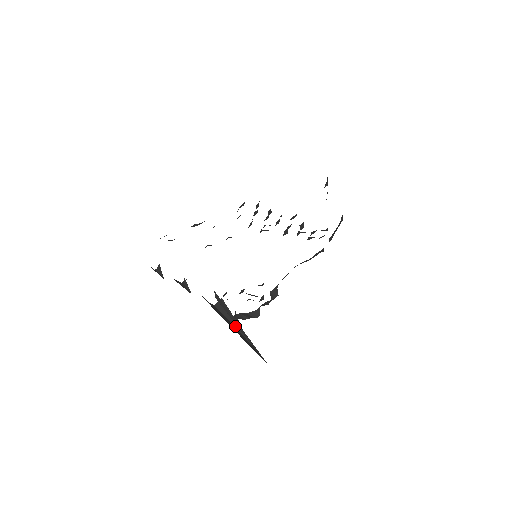
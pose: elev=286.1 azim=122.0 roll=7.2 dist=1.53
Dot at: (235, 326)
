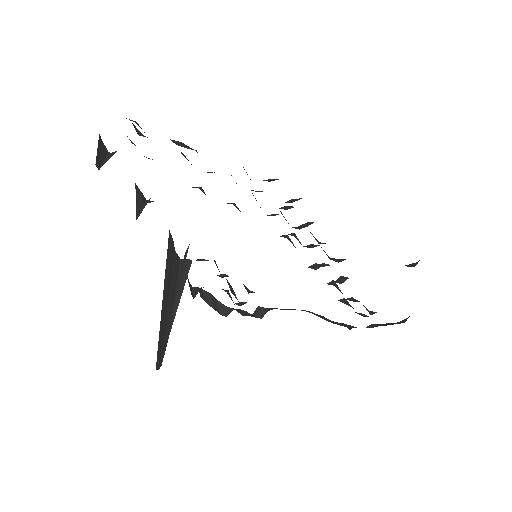
Dot at: (176, 299)
